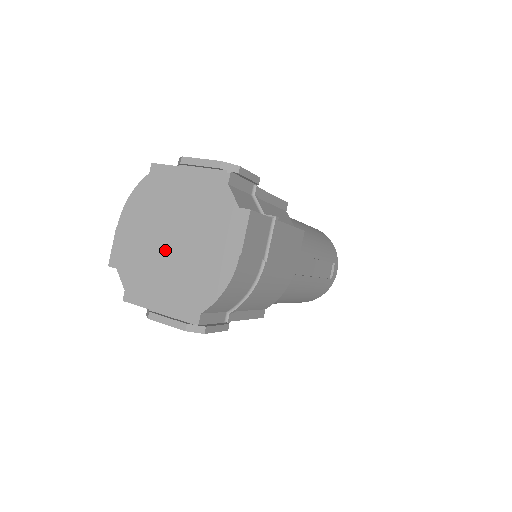
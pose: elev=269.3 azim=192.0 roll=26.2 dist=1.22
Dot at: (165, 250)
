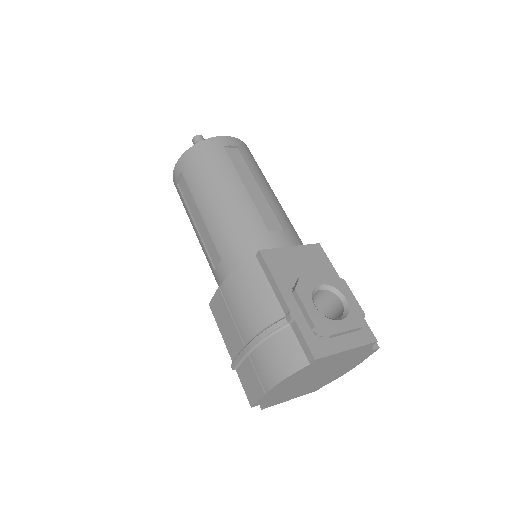
Dot at: (308, 383)
